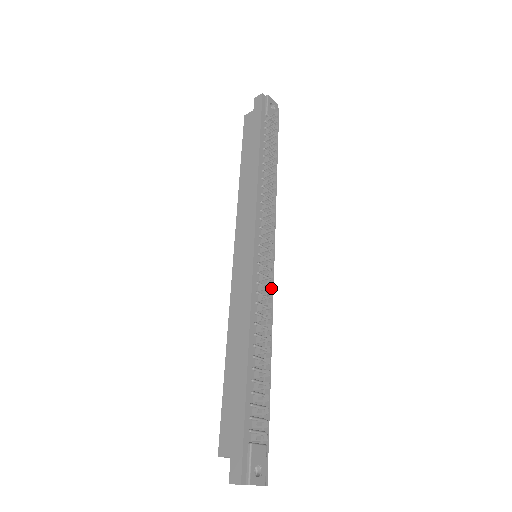
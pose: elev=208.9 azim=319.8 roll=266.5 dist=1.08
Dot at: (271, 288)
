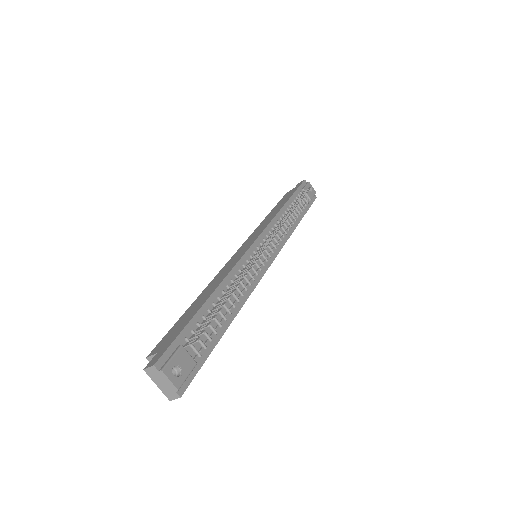
Dot at: (259, 276)
